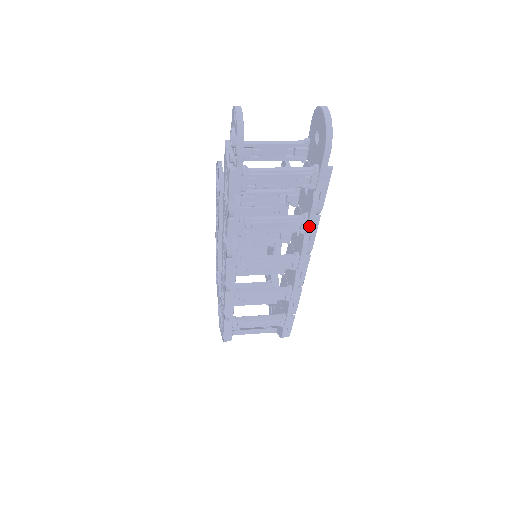
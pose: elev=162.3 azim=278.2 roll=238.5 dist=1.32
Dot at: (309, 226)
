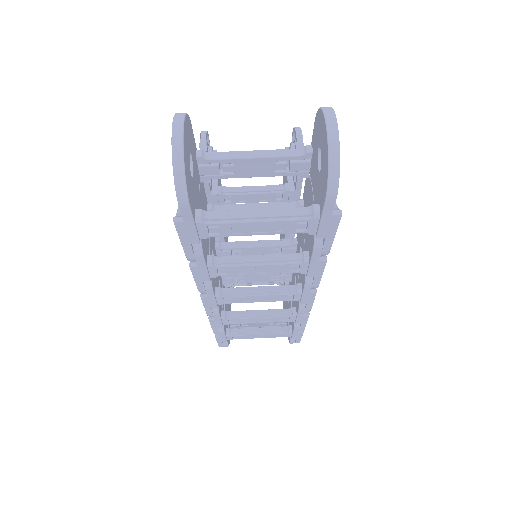
Dot at: (311, 268)
